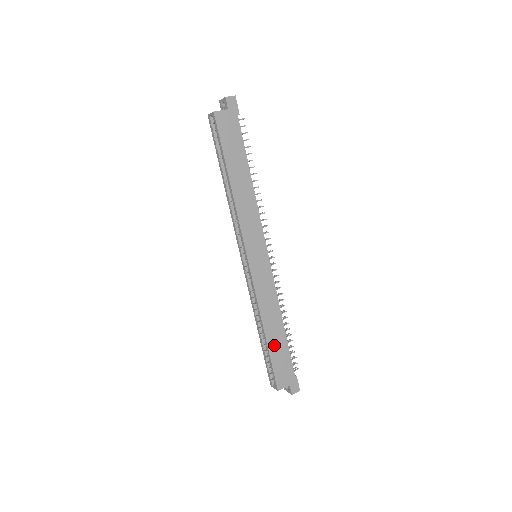
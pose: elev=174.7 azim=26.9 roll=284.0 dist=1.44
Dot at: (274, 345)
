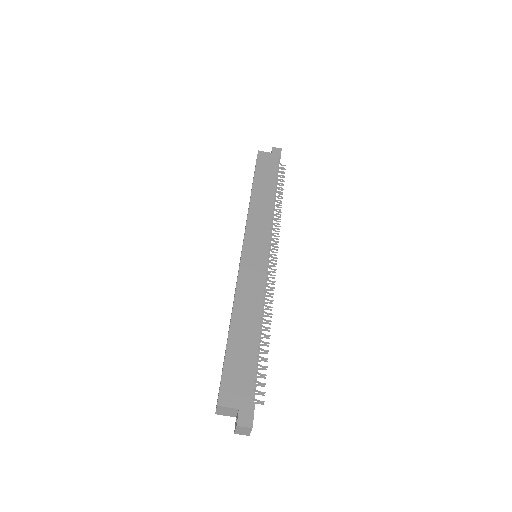
Dot at: (237, 343)
